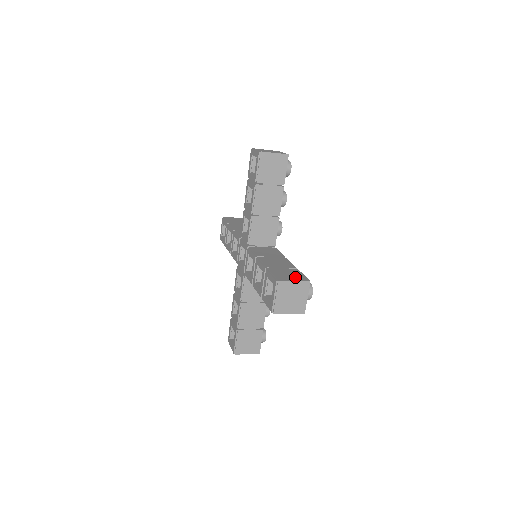
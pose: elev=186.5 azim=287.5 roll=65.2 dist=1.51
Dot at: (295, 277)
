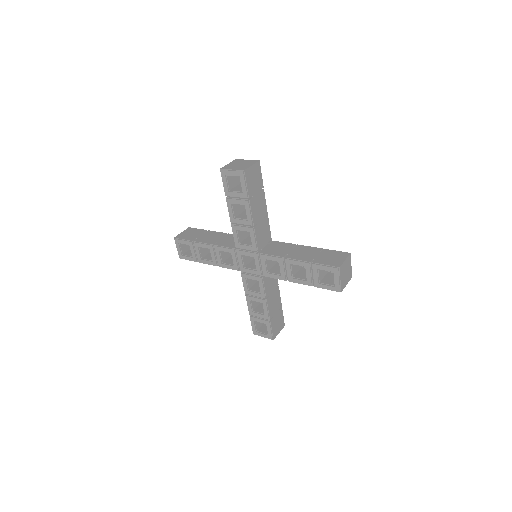
Dot at: (280, 326)
